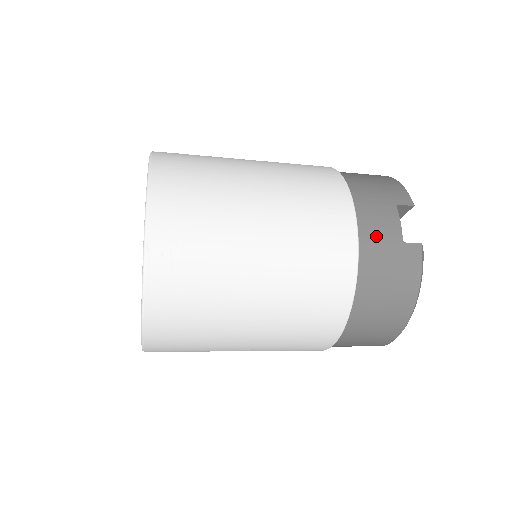
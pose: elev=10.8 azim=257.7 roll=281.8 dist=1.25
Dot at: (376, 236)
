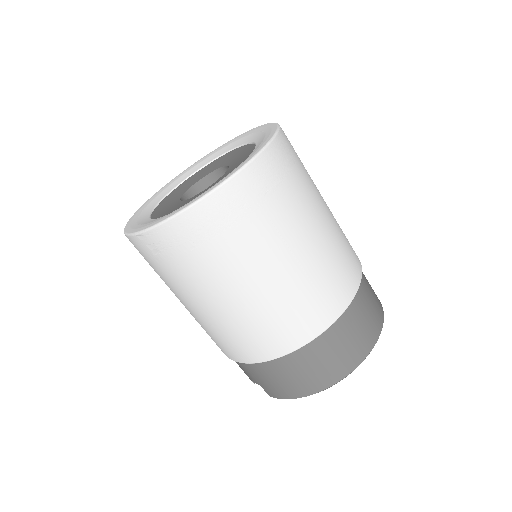
Dot at: occluded
